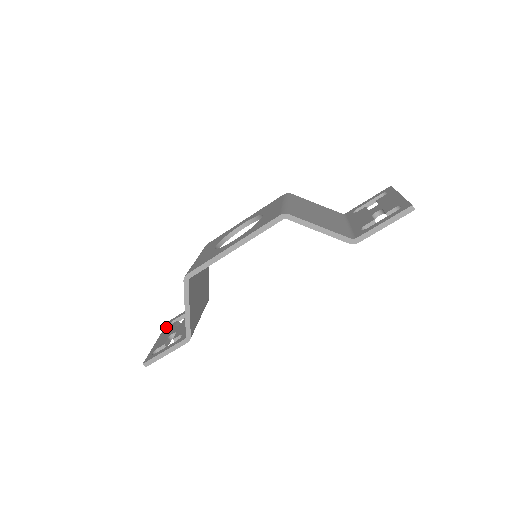
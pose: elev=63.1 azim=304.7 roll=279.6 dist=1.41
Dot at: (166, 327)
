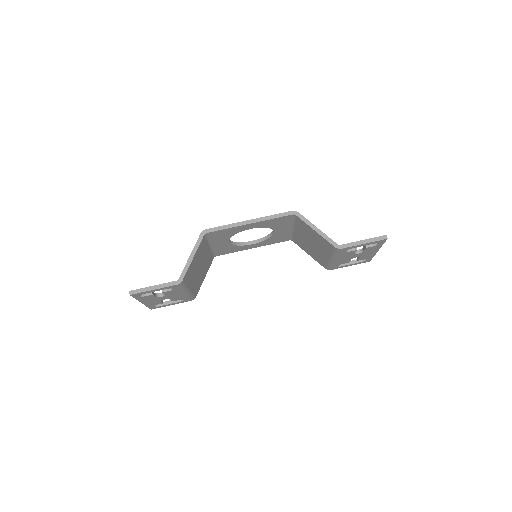
Dot at: occluded
